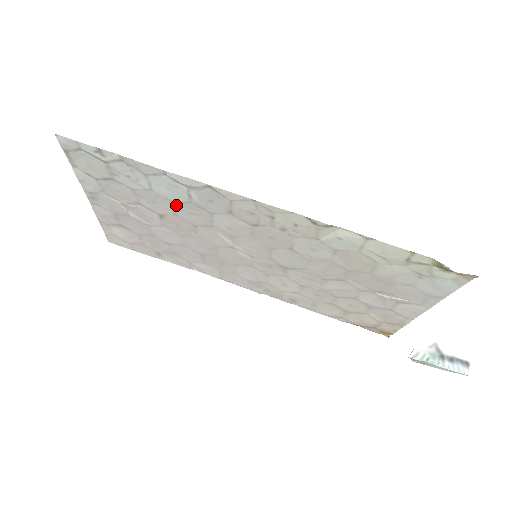
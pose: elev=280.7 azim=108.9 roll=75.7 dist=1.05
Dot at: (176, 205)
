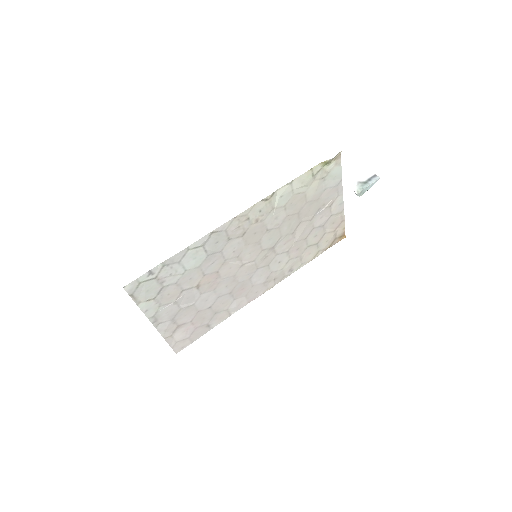
Dot at: (202, 267)
